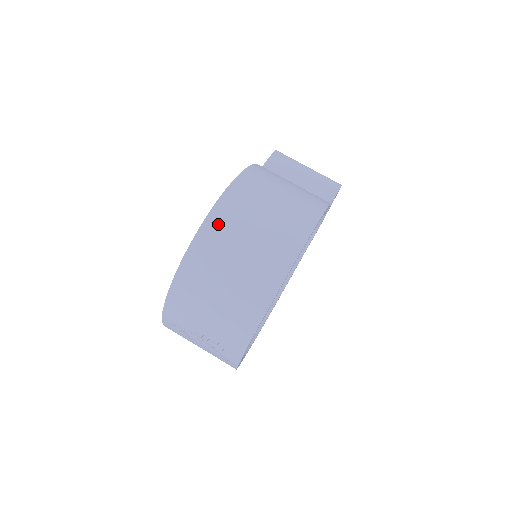
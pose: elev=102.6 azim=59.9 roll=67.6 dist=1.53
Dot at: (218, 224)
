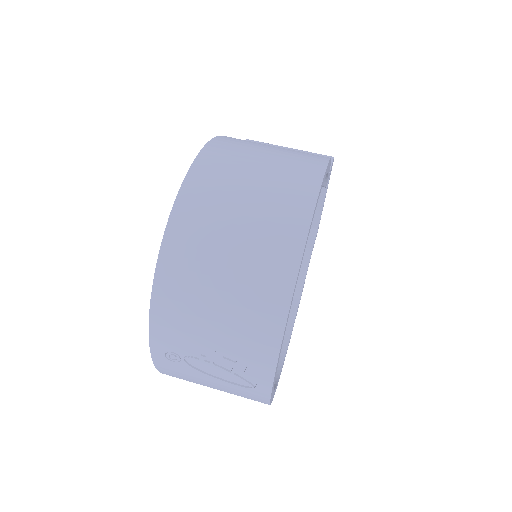
Dot at: (200, 188)
